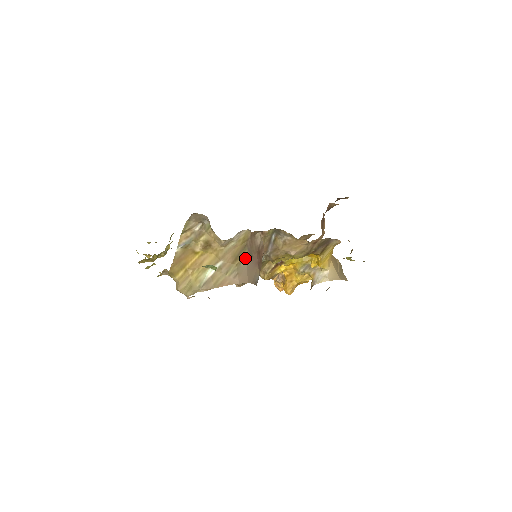
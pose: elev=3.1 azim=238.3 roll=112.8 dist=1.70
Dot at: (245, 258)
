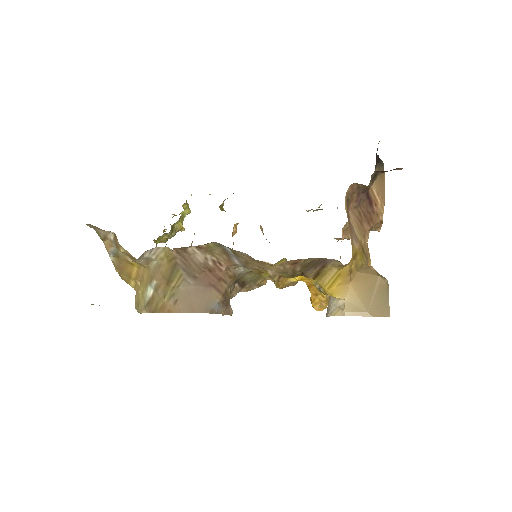
Dot at: (183, 280)
